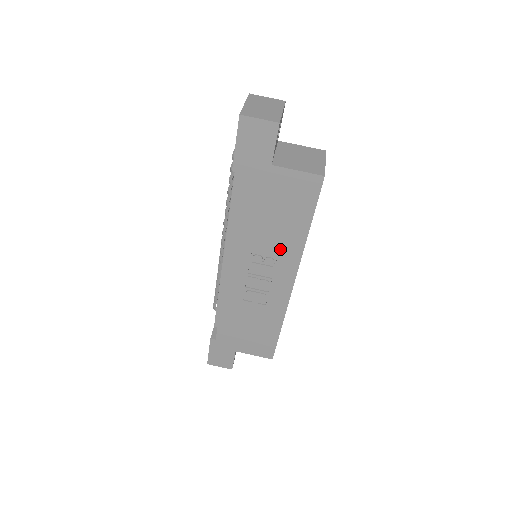
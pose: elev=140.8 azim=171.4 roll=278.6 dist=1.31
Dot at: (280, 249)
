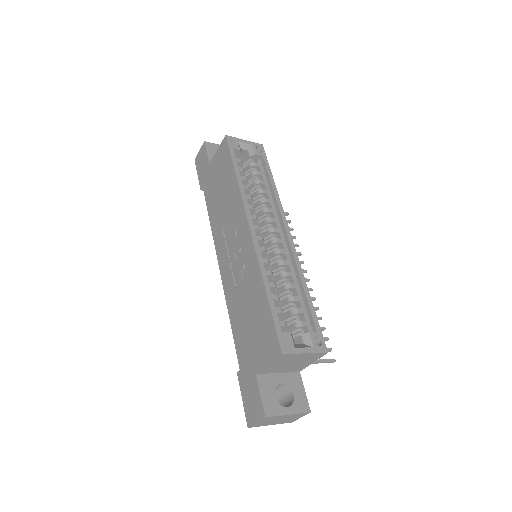
Dot at: (232, 209)
